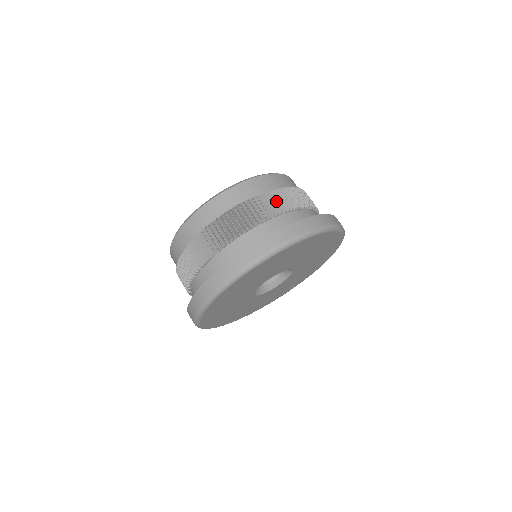
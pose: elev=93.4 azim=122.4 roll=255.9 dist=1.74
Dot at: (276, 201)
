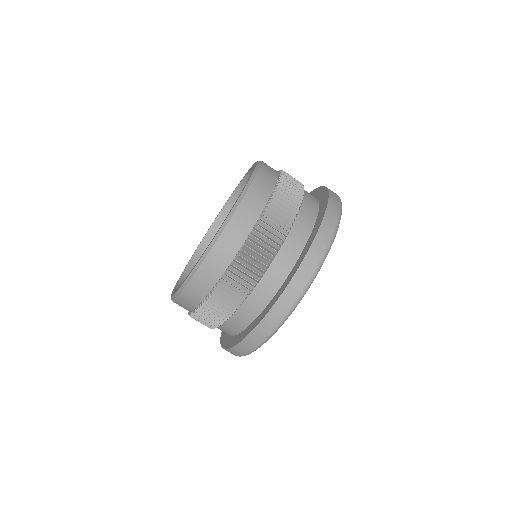
Dot at: (265, 240)
